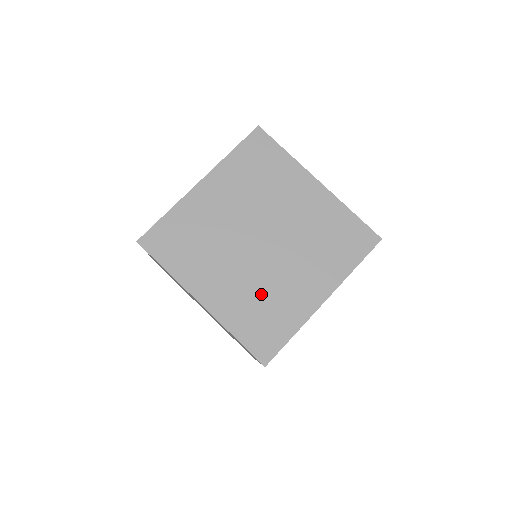
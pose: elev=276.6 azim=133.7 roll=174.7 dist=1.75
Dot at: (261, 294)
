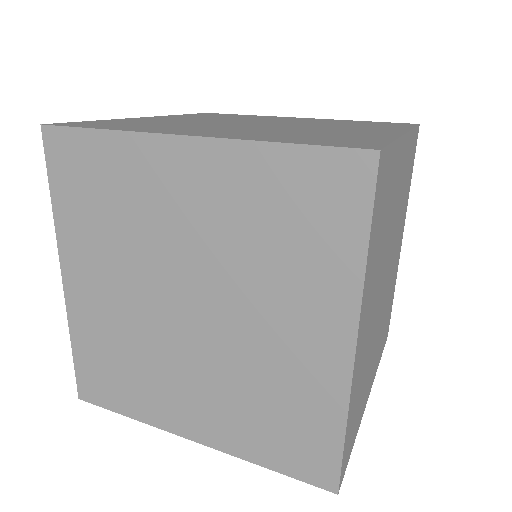
Dot at: (295, 132)
